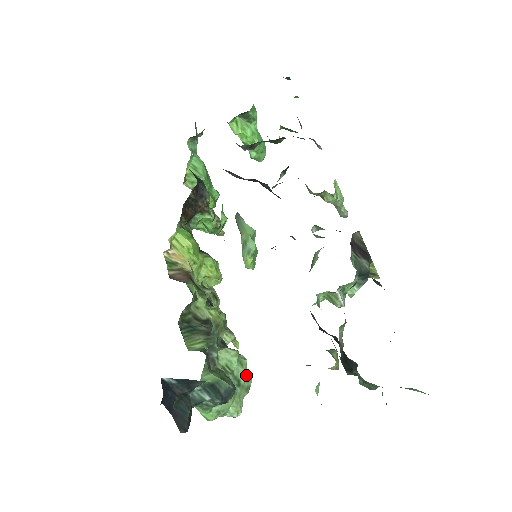
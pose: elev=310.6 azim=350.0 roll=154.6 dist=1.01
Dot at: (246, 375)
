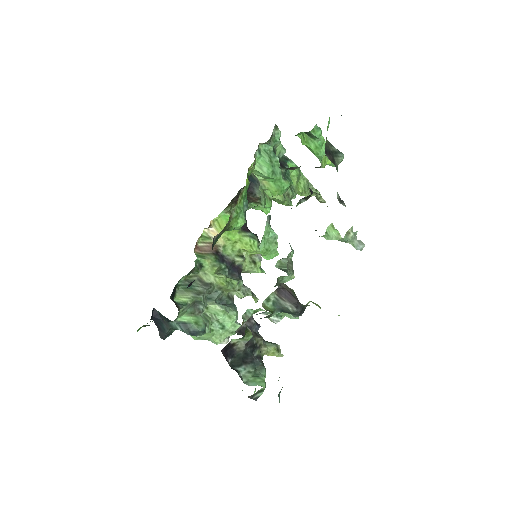
Dot at: (235, 324)
